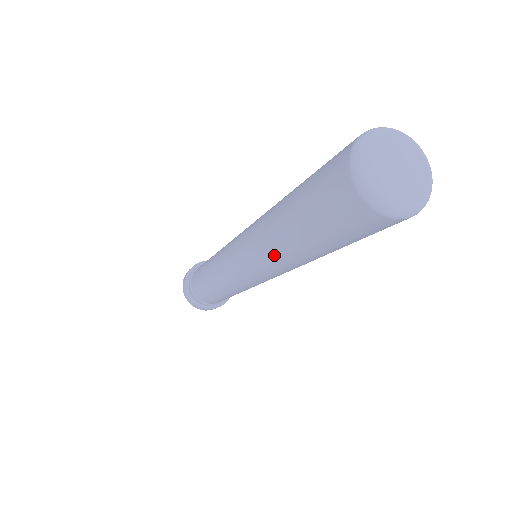
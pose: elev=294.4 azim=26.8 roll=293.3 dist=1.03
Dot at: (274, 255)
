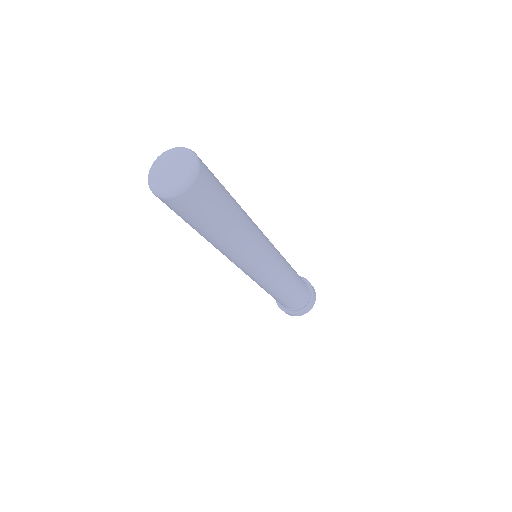
Dot at: (218, 249)
